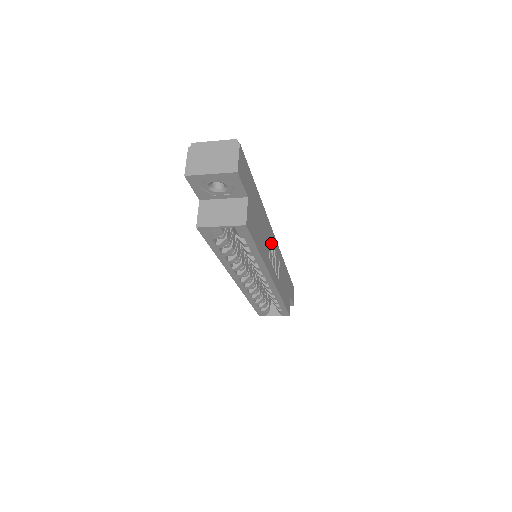
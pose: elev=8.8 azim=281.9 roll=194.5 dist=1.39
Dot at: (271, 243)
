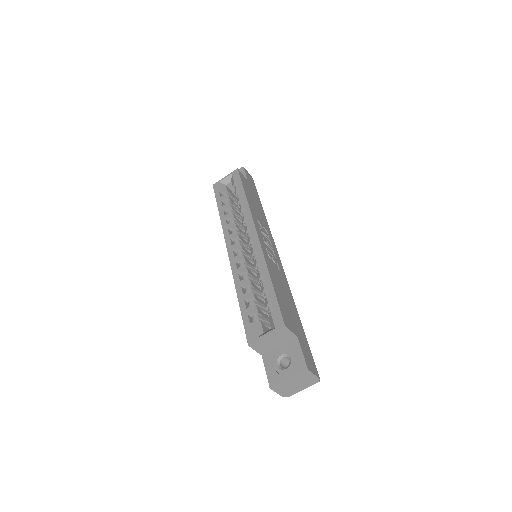
Dot at: (269, 239)
